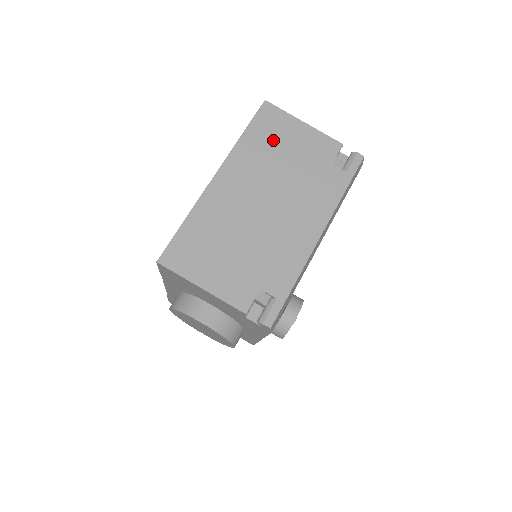
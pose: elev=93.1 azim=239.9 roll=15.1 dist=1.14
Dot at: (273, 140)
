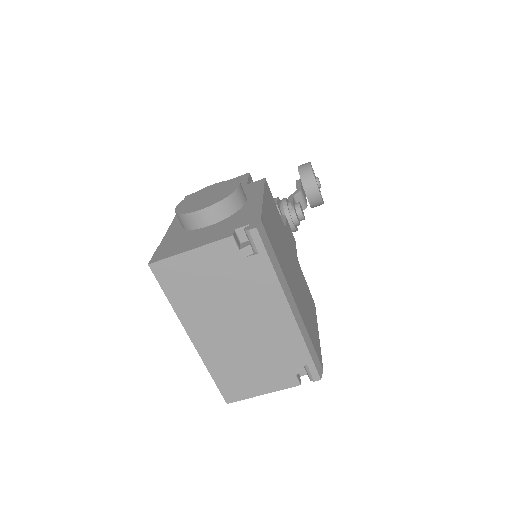
Dot at: (190, 285)
